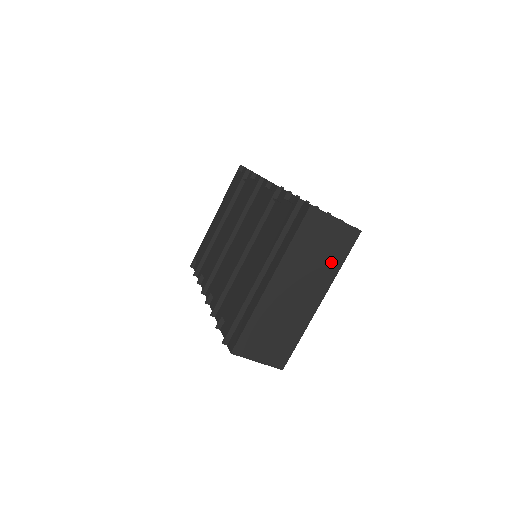
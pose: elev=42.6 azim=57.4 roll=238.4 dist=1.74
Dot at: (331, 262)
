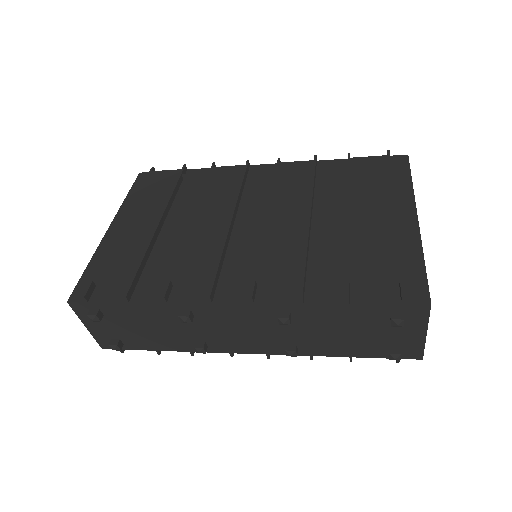
Dot at: occluded
